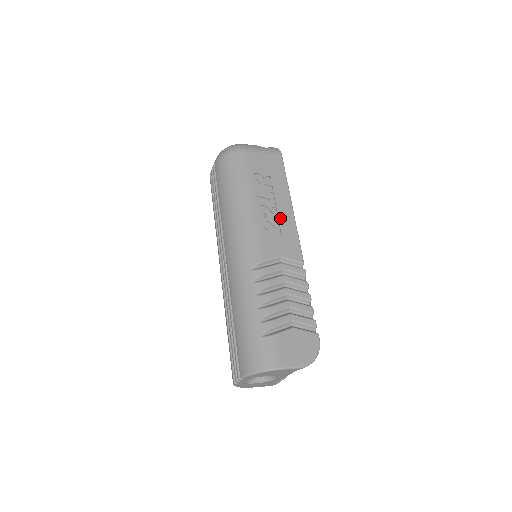
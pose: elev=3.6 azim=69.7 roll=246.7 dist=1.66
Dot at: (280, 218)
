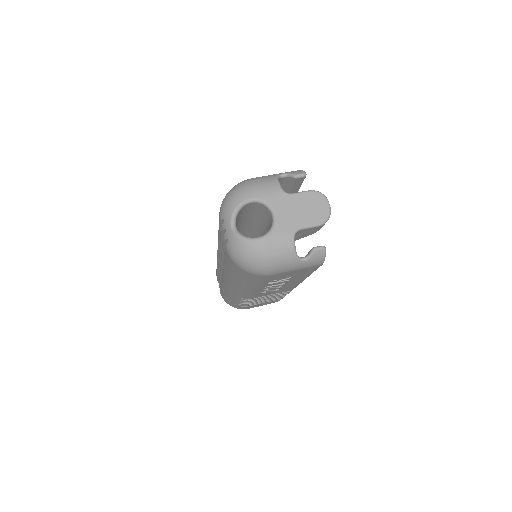
Dot at: (284, 286)
